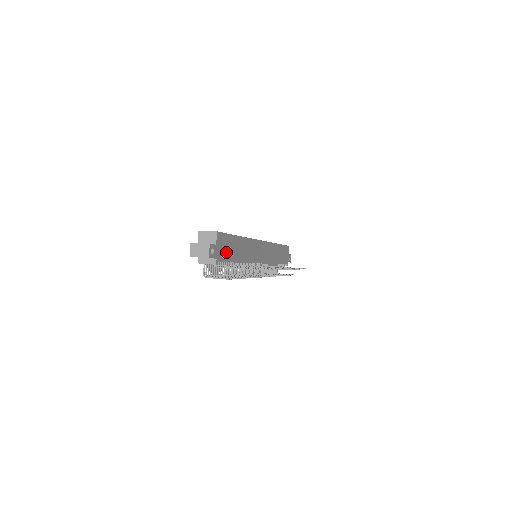
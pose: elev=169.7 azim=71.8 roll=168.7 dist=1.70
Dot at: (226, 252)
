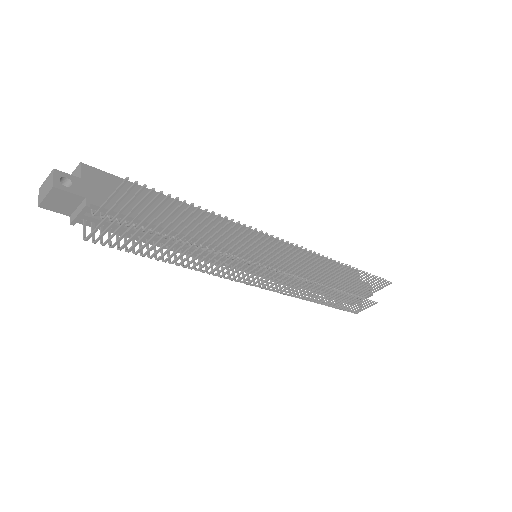
Dot at: (124, 202)
